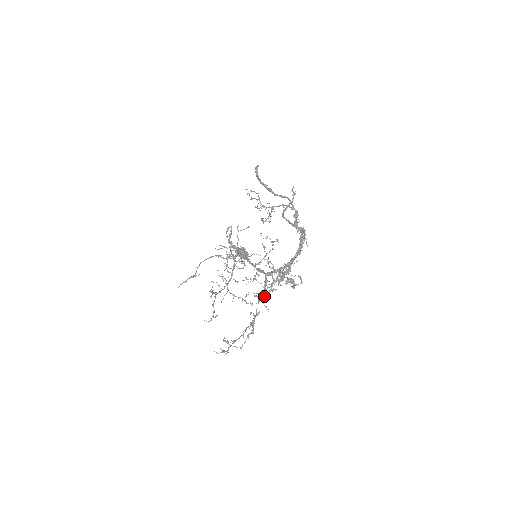
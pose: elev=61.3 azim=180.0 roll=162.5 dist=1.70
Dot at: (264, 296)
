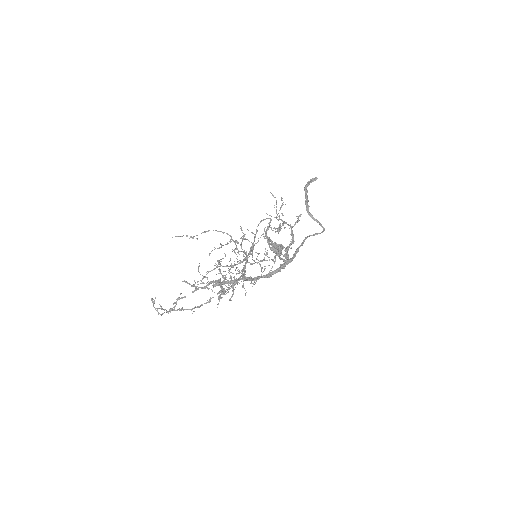
Dot at: occluded
